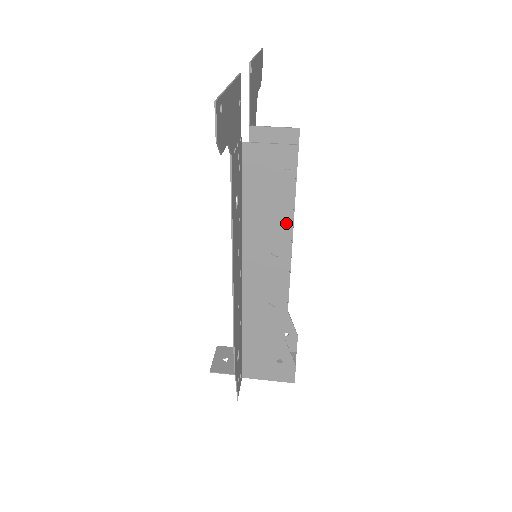
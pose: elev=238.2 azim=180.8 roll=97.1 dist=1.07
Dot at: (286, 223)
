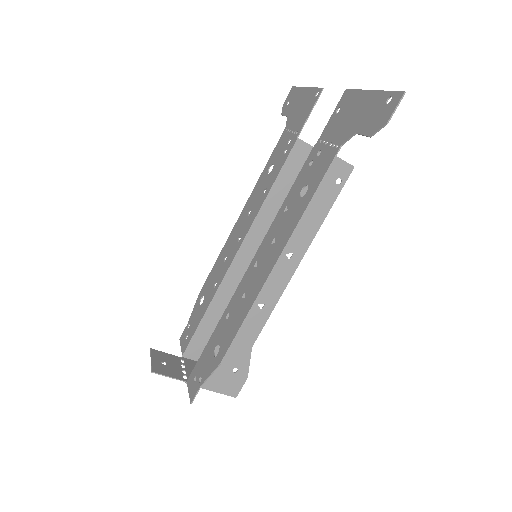
Dot at: (313, 230)
